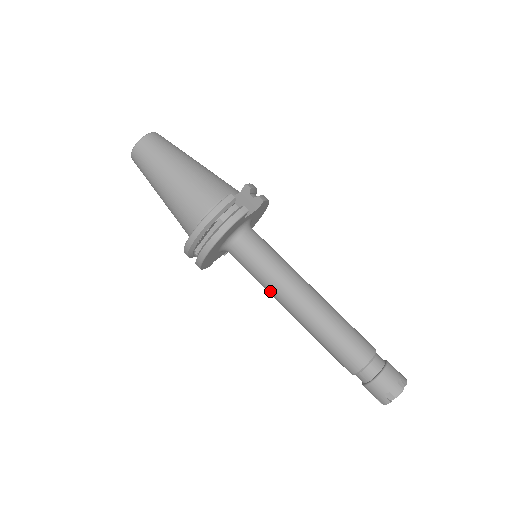
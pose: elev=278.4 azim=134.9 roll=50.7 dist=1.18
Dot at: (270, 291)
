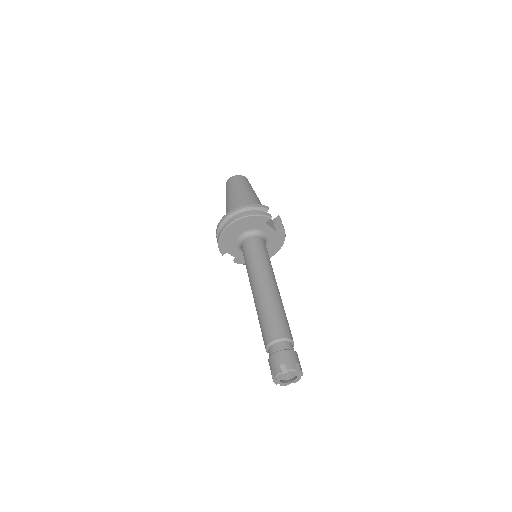
Dot at: (250, 272)
